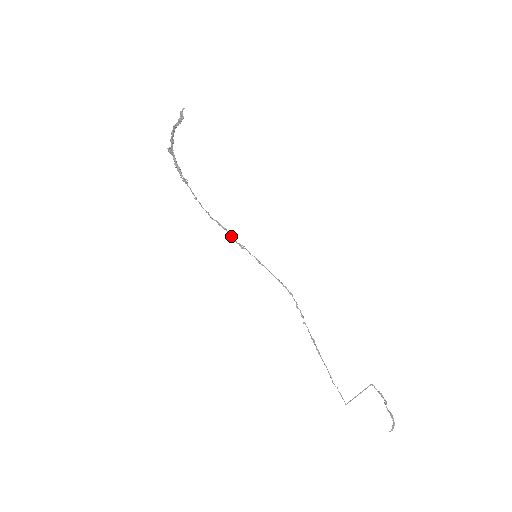
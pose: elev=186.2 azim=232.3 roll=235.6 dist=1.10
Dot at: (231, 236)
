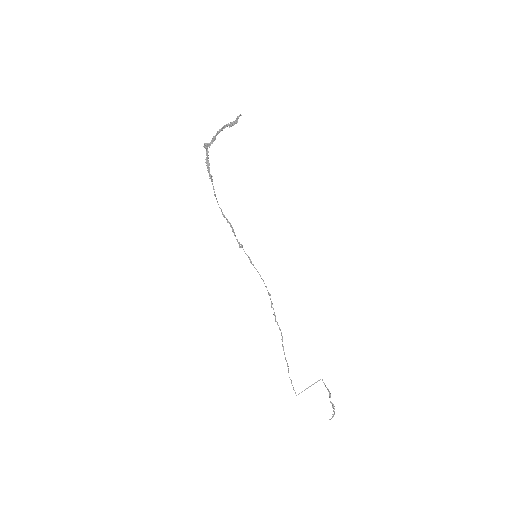
Dot at: occluded
